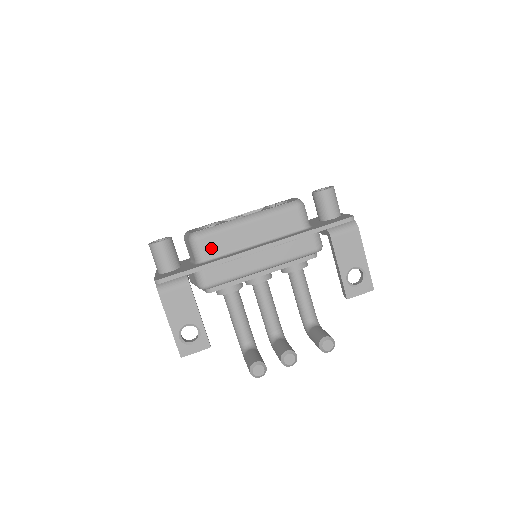
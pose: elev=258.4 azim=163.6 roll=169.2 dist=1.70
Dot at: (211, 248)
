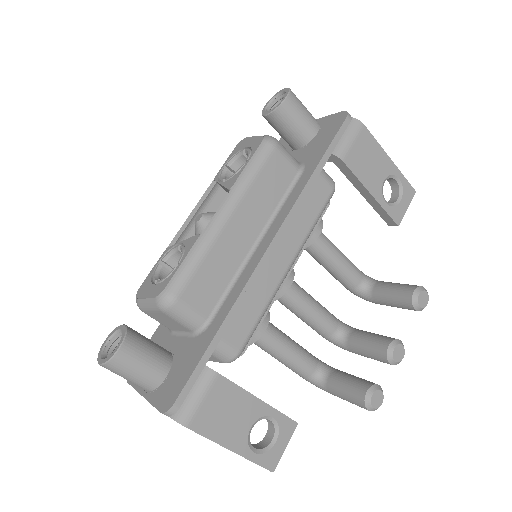
Dot at: (204, 296)
